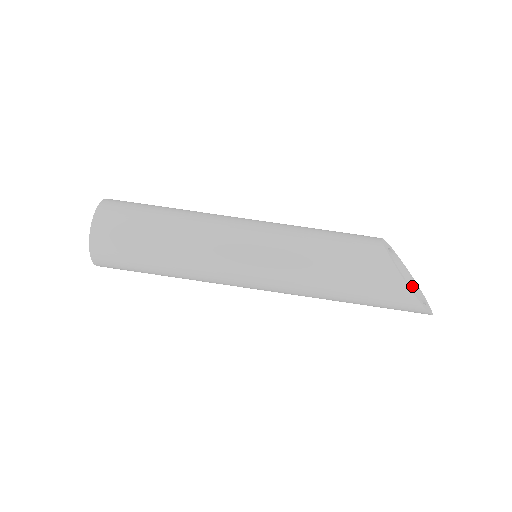
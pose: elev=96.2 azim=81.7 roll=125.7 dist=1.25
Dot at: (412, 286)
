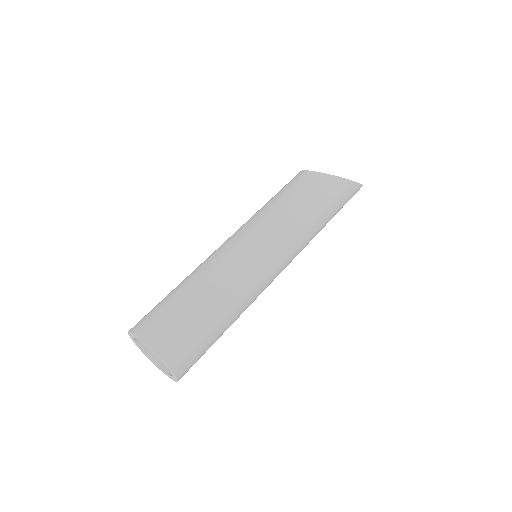
Dot at: occluded
